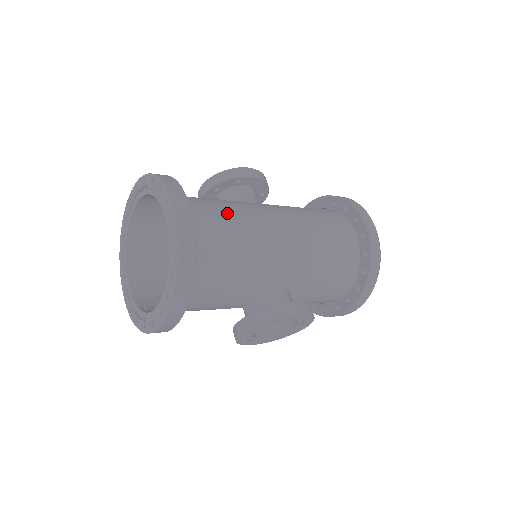
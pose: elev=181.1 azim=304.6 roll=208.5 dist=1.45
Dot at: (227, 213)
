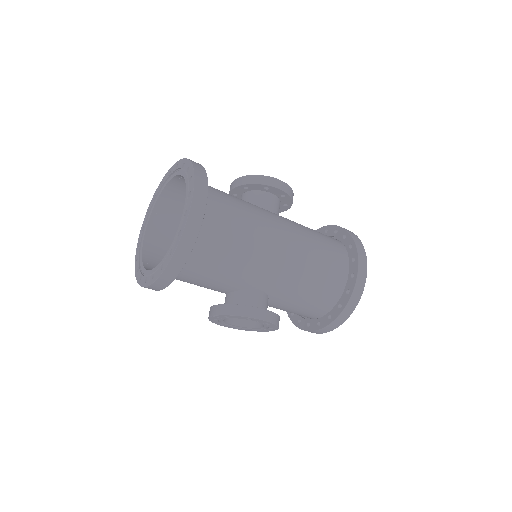
Dot at: (240, 216)
